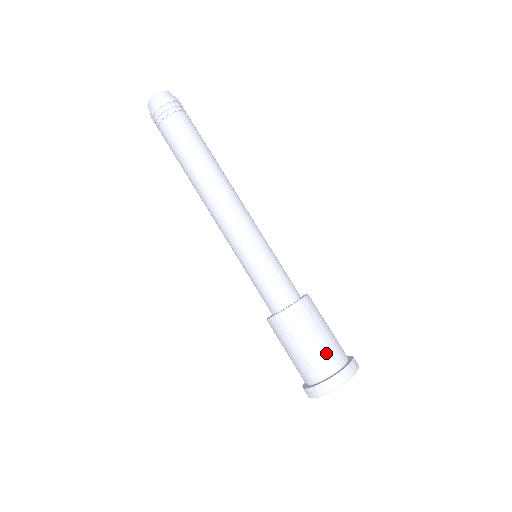
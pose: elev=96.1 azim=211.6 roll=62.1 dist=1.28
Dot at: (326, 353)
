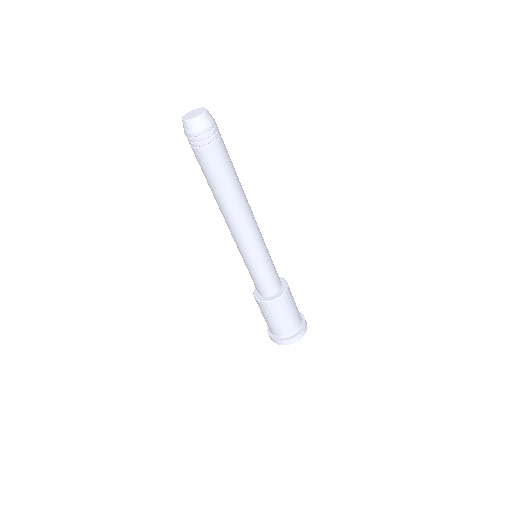
Dot at: (296, 319)
